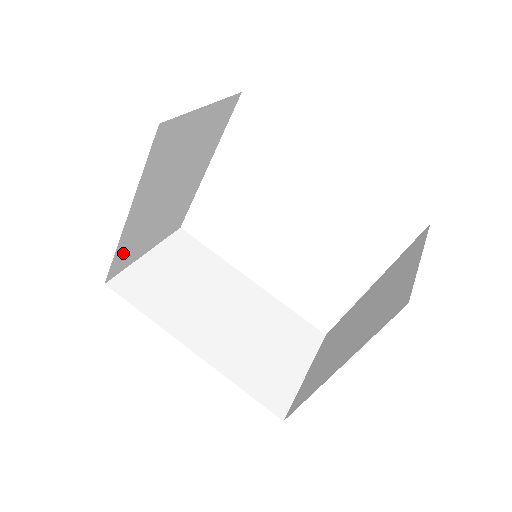
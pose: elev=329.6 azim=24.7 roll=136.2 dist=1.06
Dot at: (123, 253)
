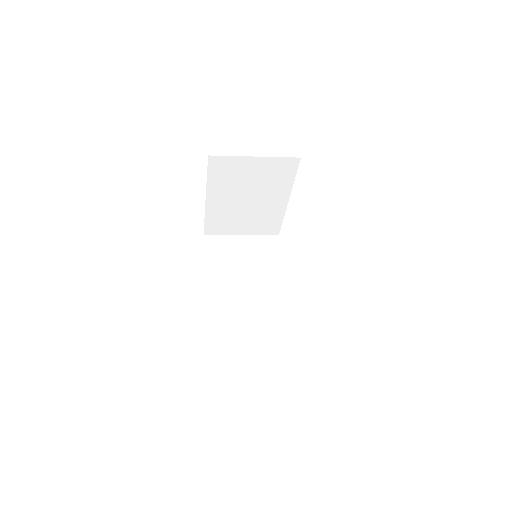
Dot at: (214, 223)
